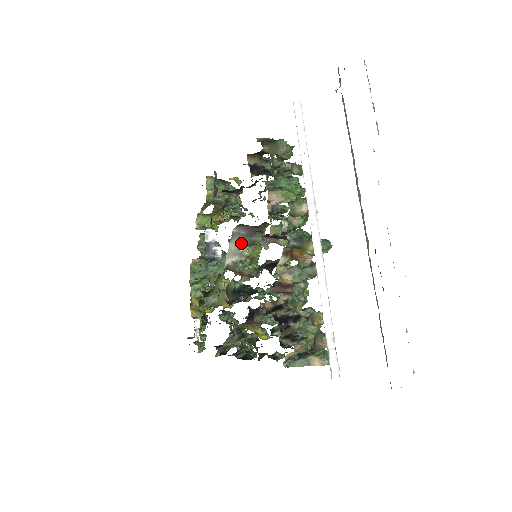
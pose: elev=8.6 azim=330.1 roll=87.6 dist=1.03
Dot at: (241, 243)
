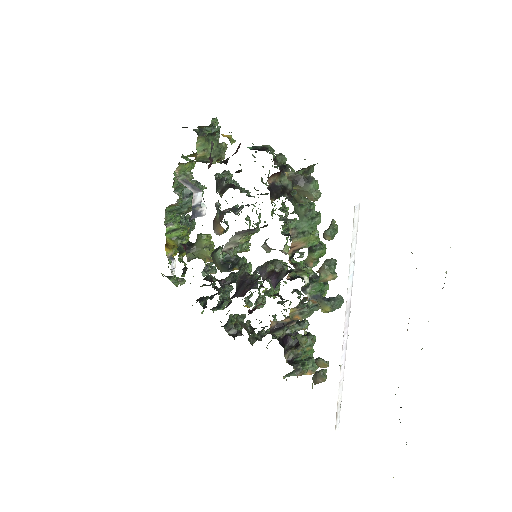
Dot at: (240, 236)
